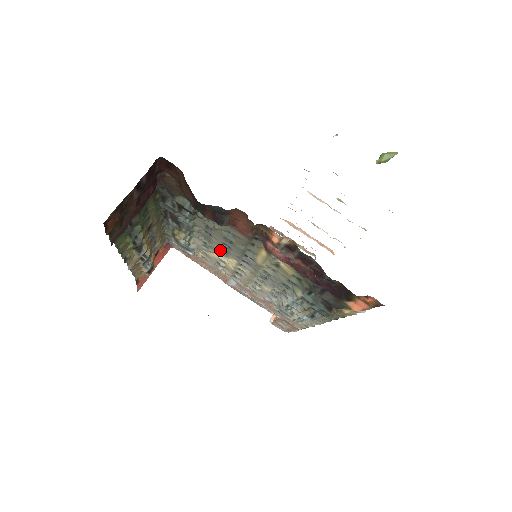
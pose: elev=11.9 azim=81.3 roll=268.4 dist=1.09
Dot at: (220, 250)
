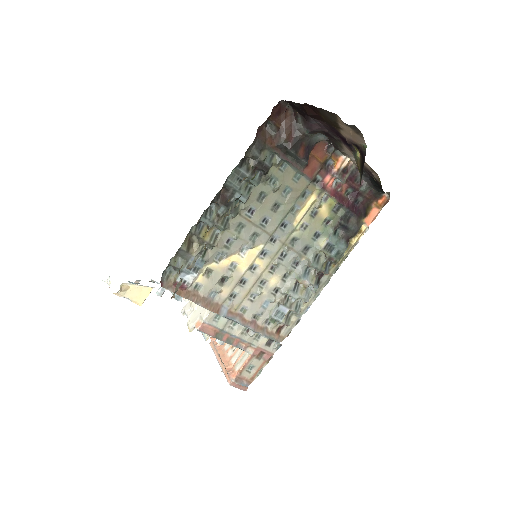
Dot at: (248, 239)
